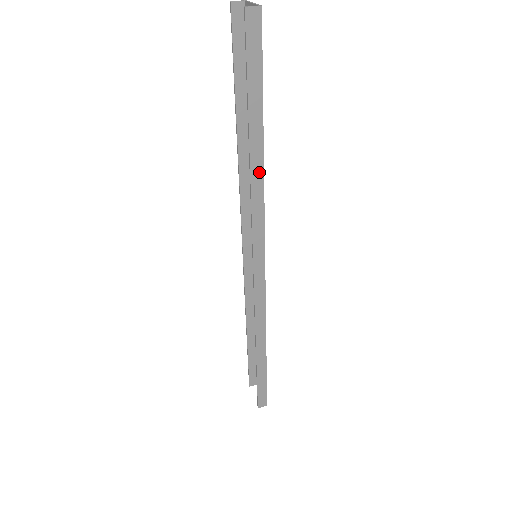
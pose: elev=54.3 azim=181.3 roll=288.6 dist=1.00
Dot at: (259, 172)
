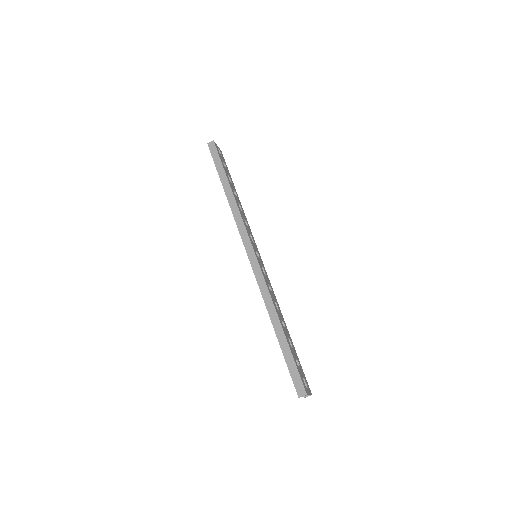
Dot at: (232, 200)
